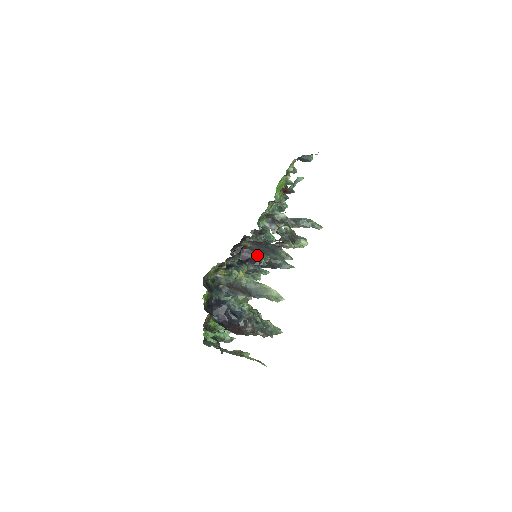
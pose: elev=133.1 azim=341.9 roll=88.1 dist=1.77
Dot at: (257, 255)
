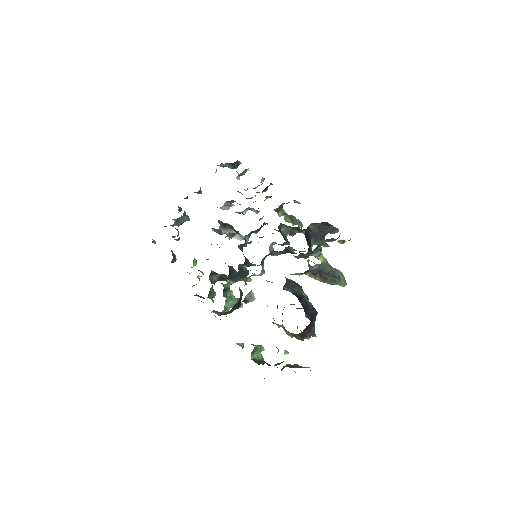
Dot at: occluded
